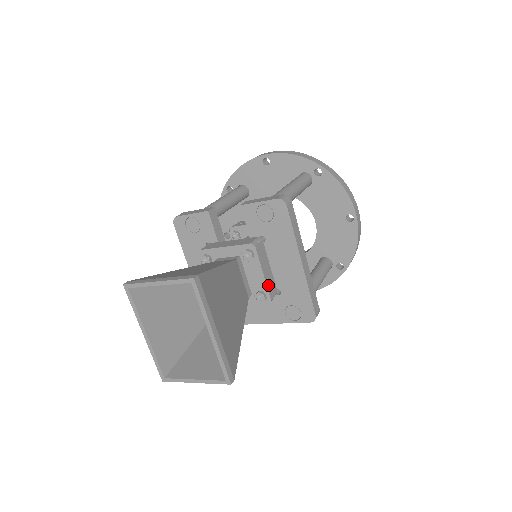
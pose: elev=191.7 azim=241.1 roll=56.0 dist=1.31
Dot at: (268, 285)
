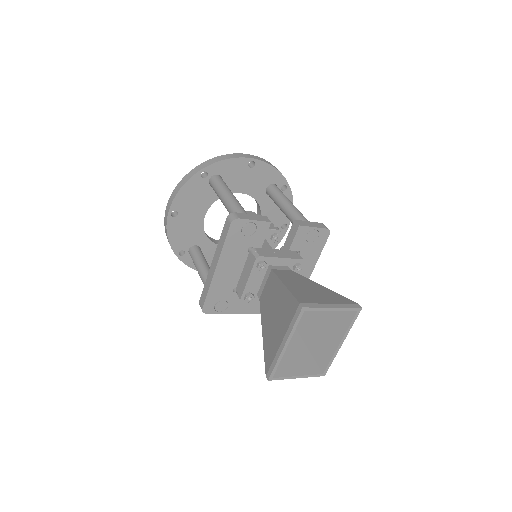
Dot at: occluded
